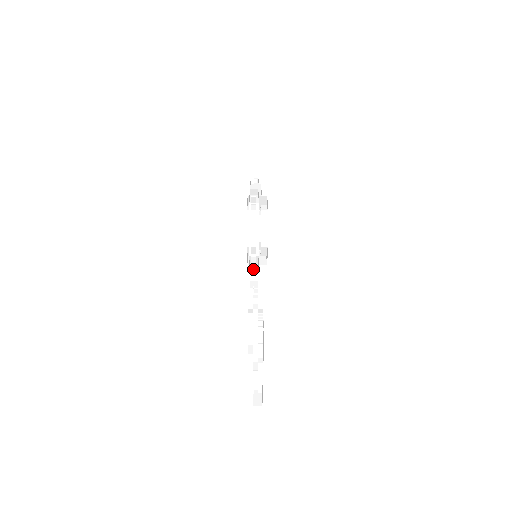
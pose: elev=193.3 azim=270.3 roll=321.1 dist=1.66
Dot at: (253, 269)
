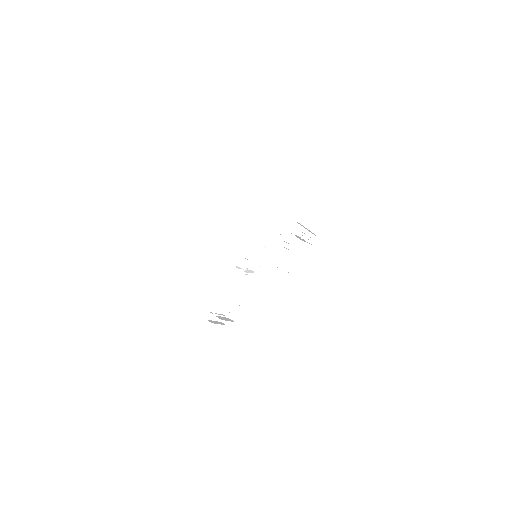
Dot at: occluded
